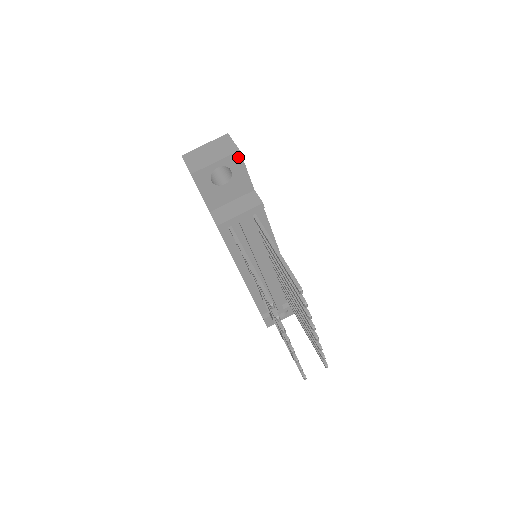
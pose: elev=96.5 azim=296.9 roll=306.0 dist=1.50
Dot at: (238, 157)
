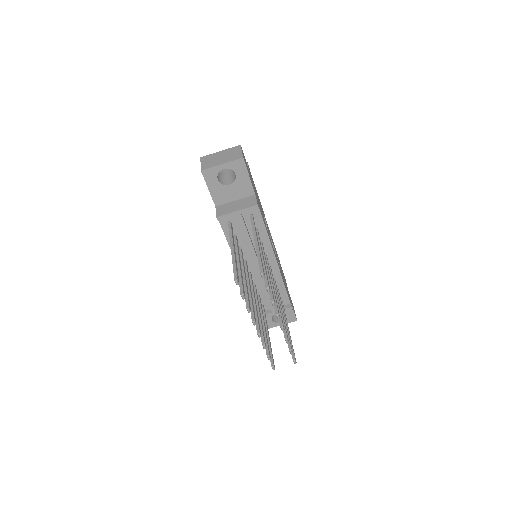
Dot at: (242, 163)
